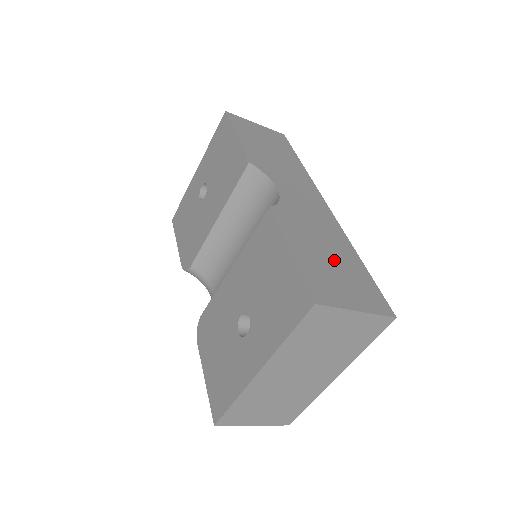
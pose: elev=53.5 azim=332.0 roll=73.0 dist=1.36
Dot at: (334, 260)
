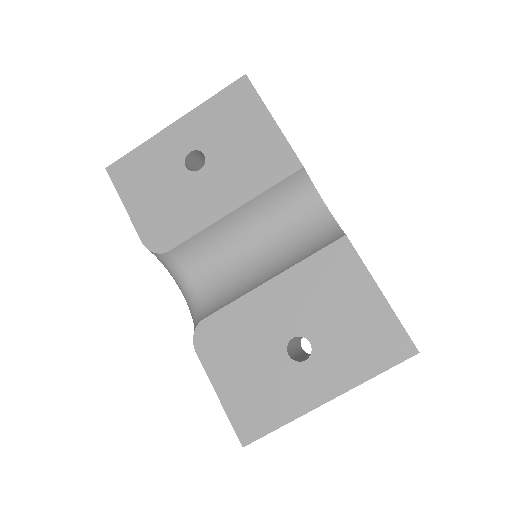
Dot at: occluded
